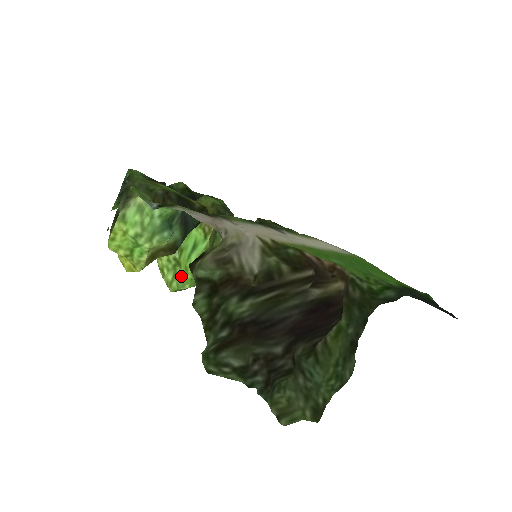
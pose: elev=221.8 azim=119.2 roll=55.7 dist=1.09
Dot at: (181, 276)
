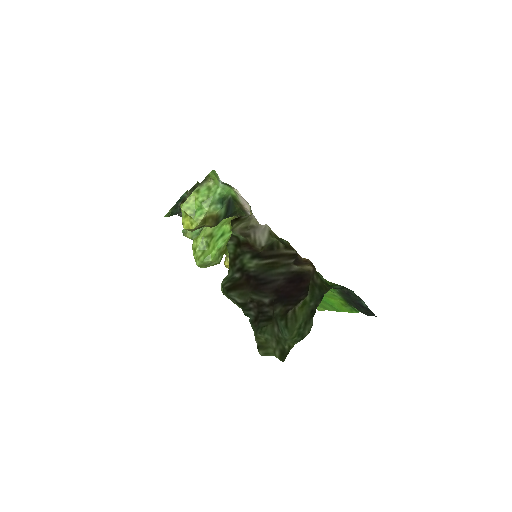
Dot at: (208, 253)
